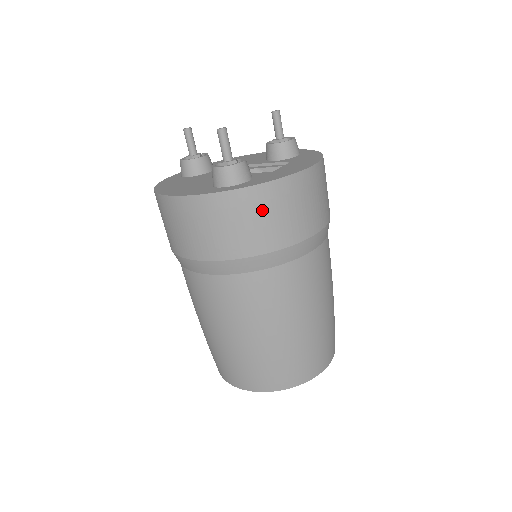
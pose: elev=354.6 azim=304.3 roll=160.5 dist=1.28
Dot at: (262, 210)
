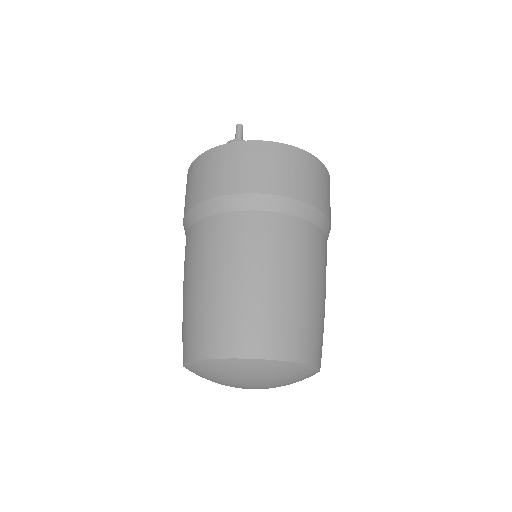
Dot at: (244, 159)
